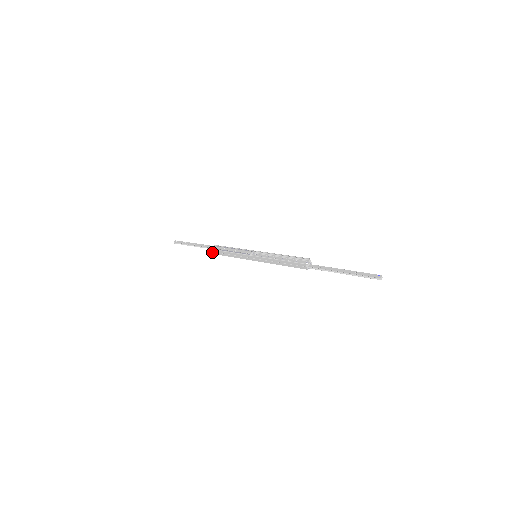
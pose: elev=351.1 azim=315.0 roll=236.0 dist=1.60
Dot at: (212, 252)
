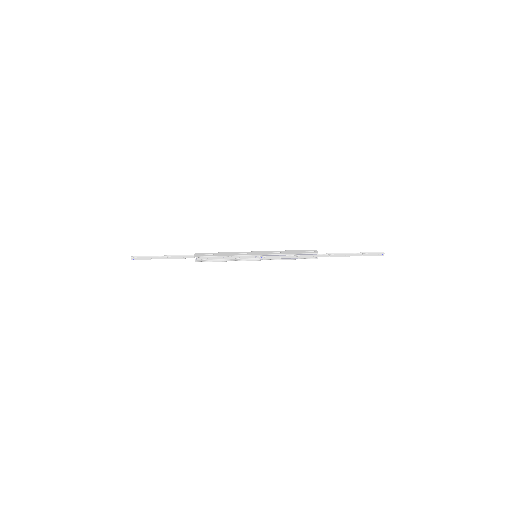
Dot at: (196, 255)
